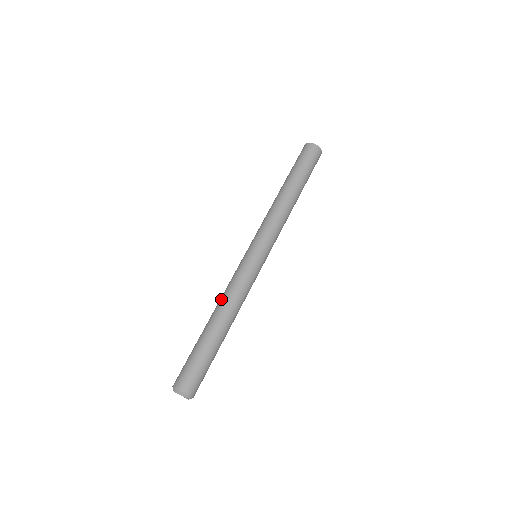
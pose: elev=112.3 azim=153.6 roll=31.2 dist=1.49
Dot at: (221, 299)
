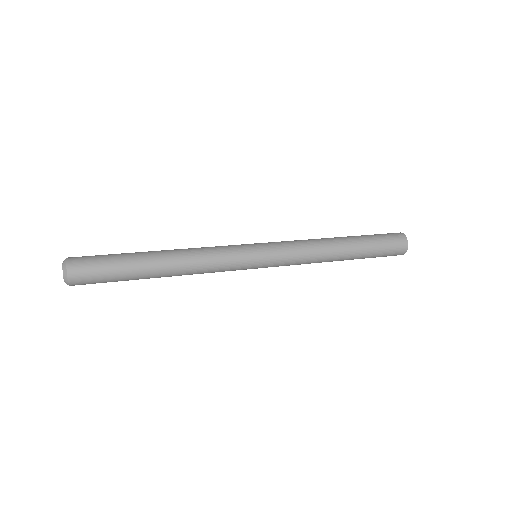
Dot at: occluded
